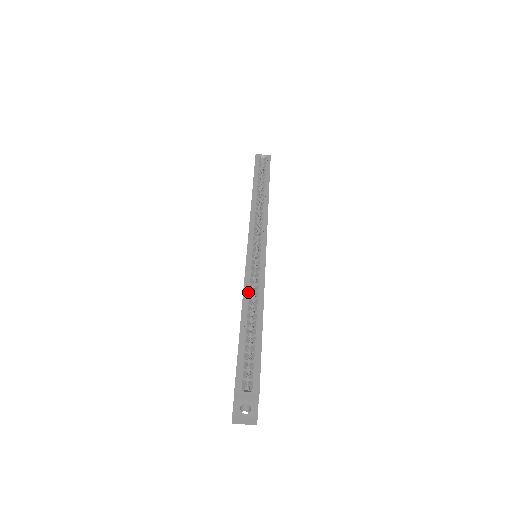
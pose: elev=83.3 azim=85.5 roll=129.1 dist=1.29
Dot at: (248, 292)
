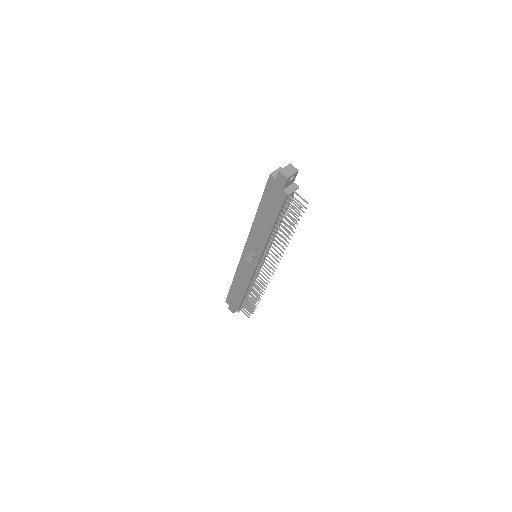
Dot at: occluded
